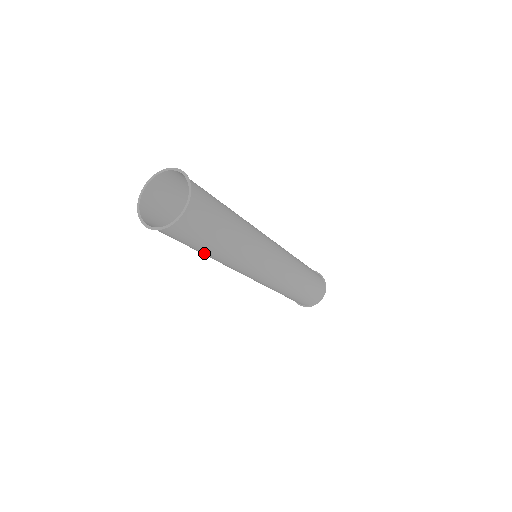
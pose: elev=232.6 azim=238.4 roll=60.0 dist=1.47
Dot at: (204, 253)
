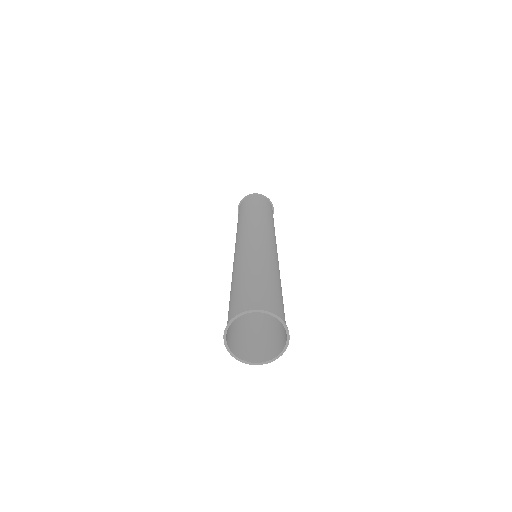
Dot at: occluded
